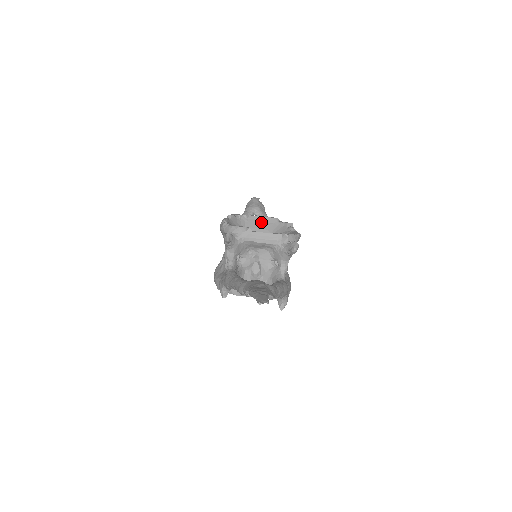
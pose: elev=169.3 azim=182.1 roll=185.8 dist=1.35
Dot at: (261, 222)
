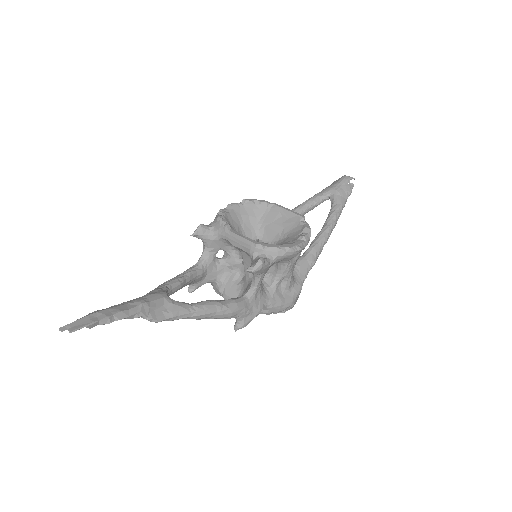
Dot at: (283, 216)
